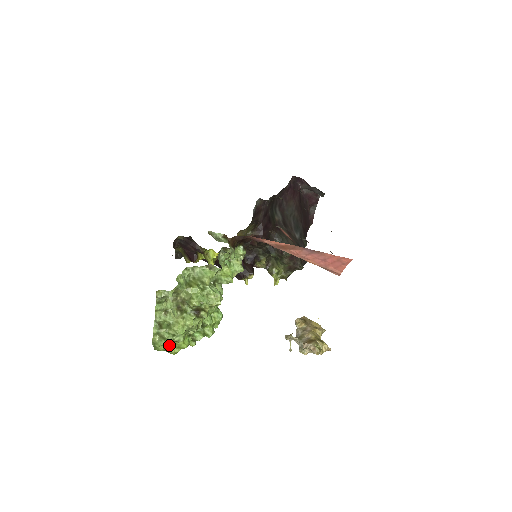
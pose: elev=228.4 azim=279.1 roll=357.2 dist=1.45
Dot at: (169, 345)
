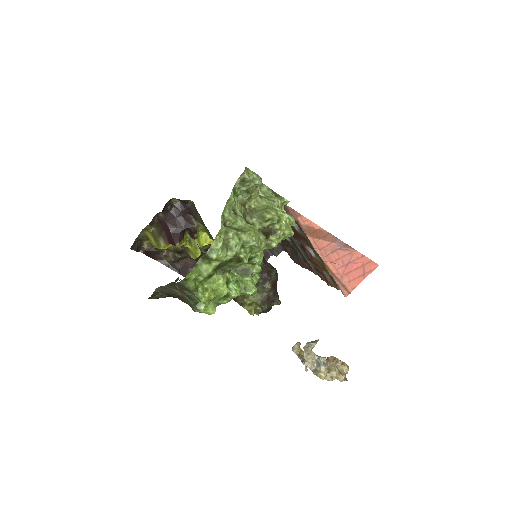
Dot at: (201, 284)
